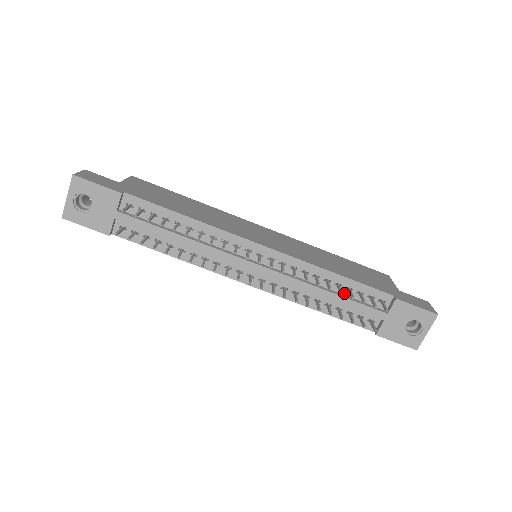
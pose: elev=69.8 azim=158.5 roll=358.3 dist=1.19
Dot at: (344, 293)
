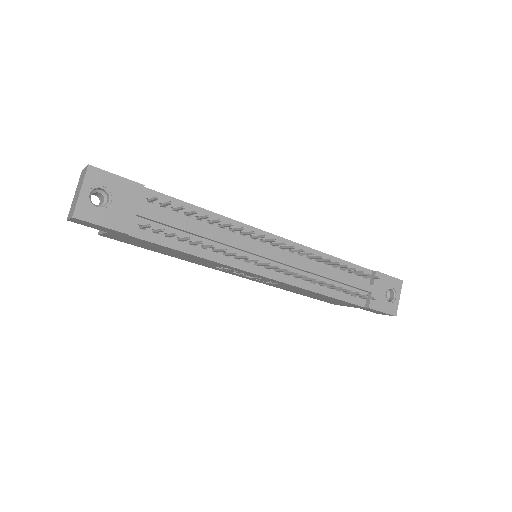
Dot at: (339, 273)
